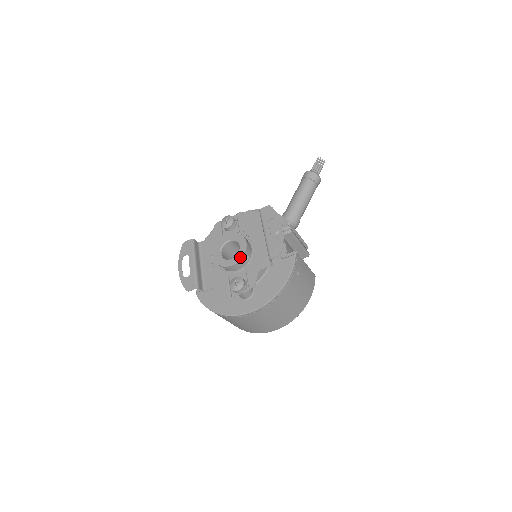
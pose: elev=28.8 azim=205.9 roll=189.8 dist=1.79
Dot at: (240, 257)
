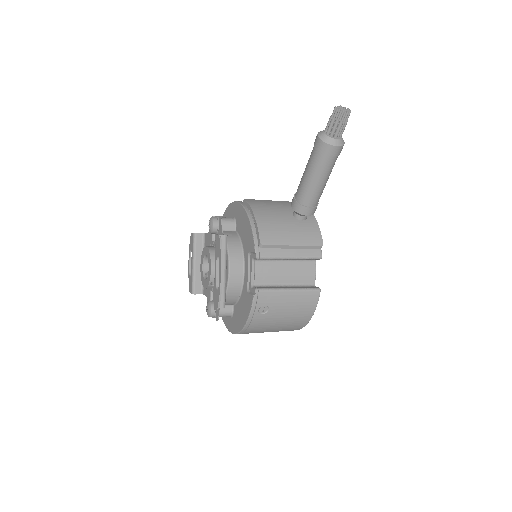
Dot at: (207, 284)
